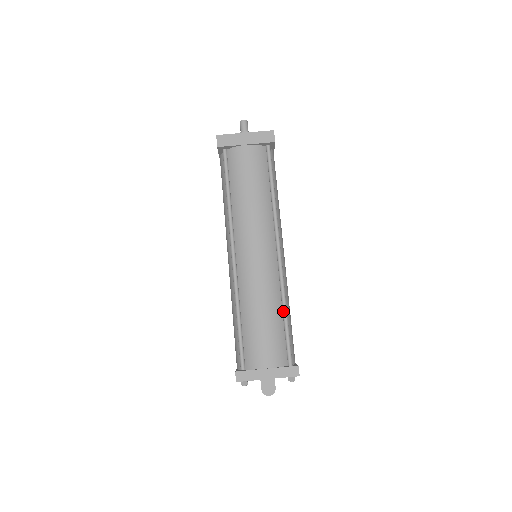
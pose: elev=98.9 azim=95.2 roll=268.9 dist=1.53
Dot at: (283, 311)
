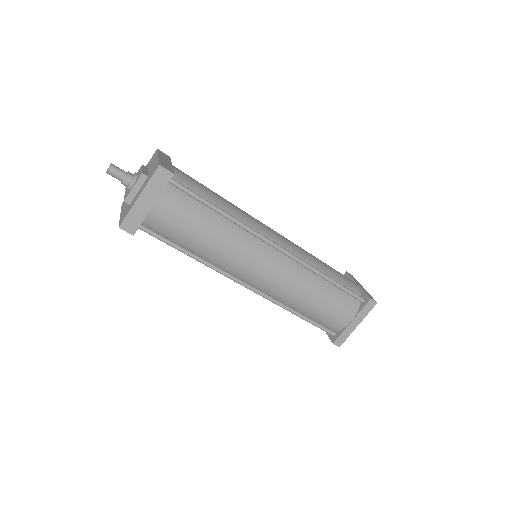
Dot at: (325, 280)
